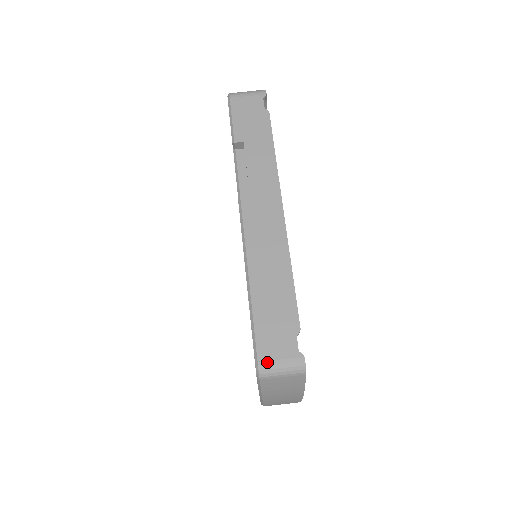
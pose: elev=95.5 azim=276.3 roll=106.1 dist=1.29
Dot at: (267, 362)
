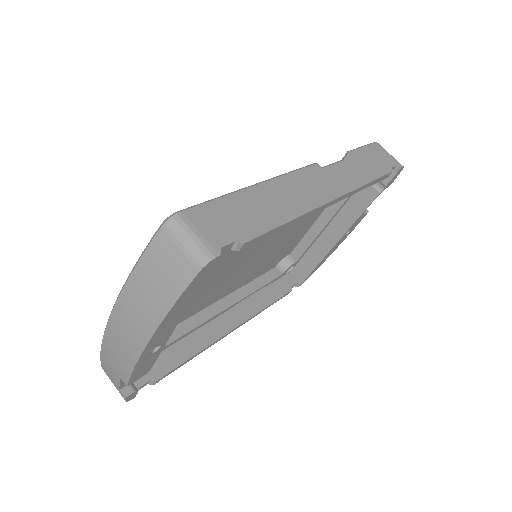
Dot at: (188, 220)
